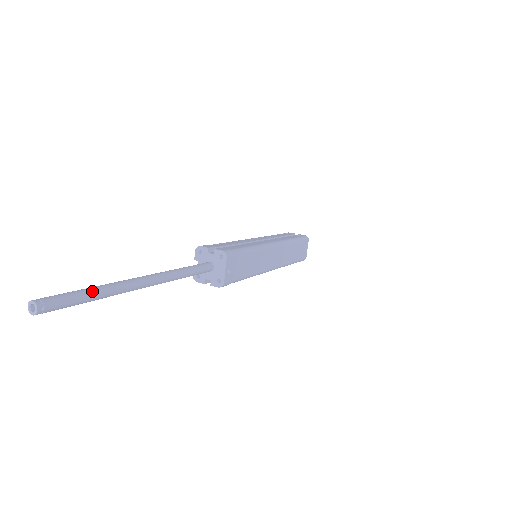
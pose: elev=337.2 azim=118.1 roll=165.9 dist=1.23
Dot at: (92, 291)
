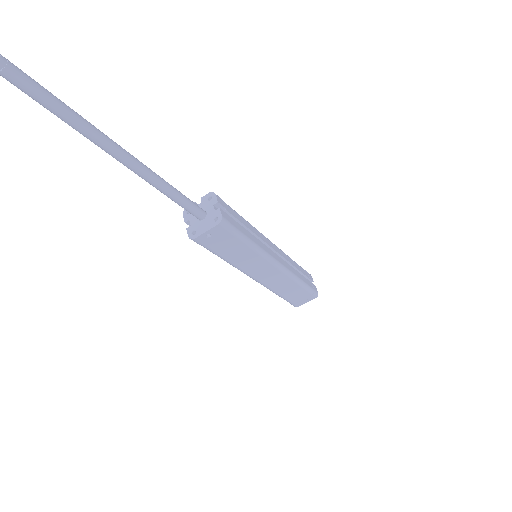
Dot at: (65, 110)
